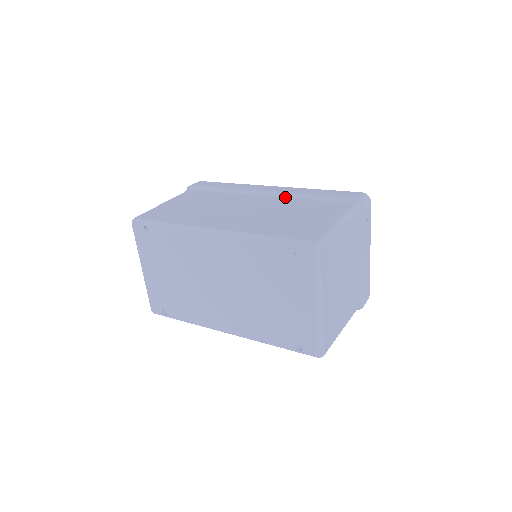
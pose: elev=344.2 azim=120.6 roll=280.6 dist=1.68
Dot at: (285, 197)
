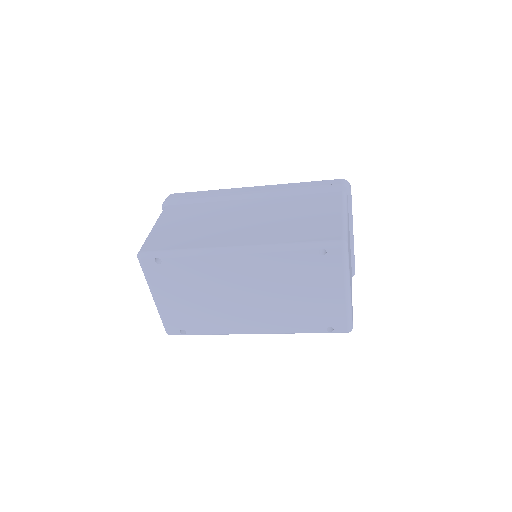
Dot at: (273, 197)
